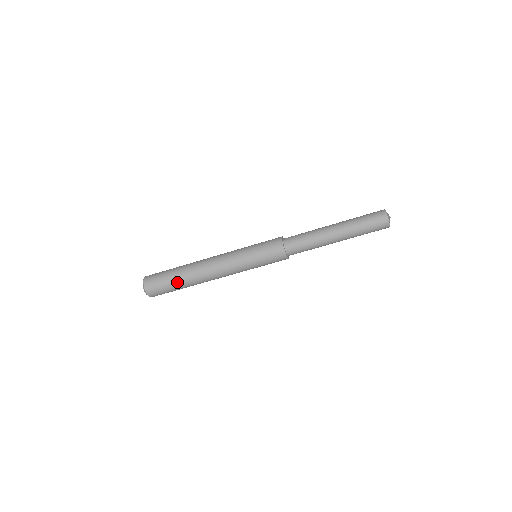
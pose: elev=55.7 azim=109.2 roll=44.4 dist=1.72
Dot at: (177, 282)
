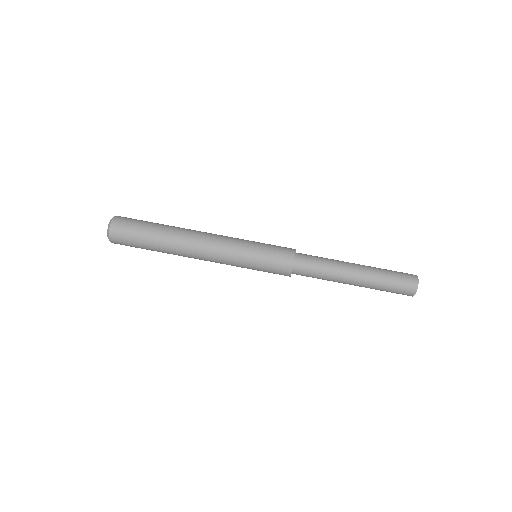
Dot at: (153, 235)
